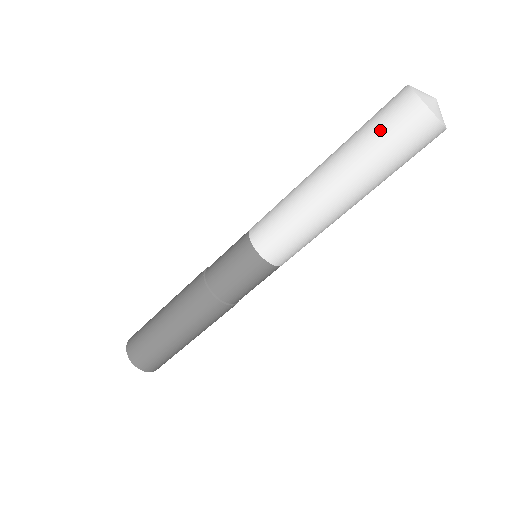
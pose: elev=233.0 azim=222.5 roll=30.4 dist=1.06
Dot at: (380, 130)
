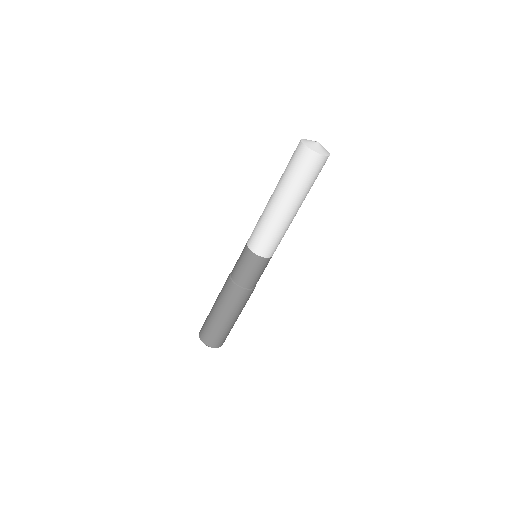
Dot at: occluded
